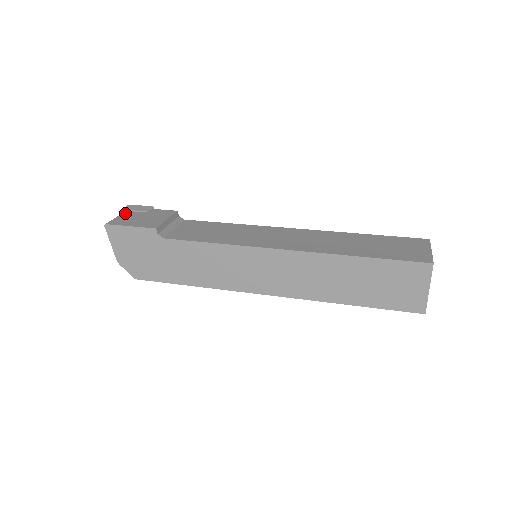
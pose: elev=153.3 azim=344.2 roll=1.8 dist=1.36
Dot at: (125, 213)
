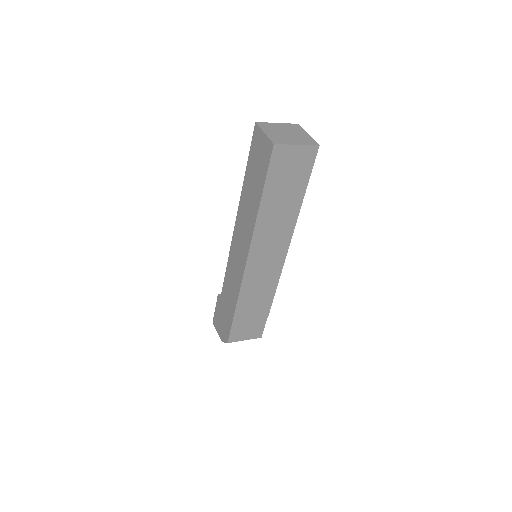
Dot at: occluded
